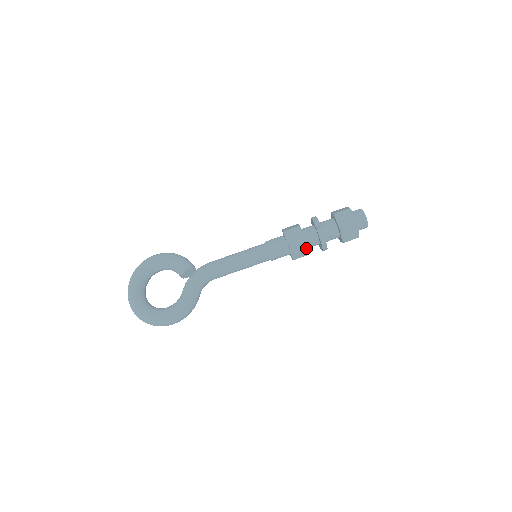
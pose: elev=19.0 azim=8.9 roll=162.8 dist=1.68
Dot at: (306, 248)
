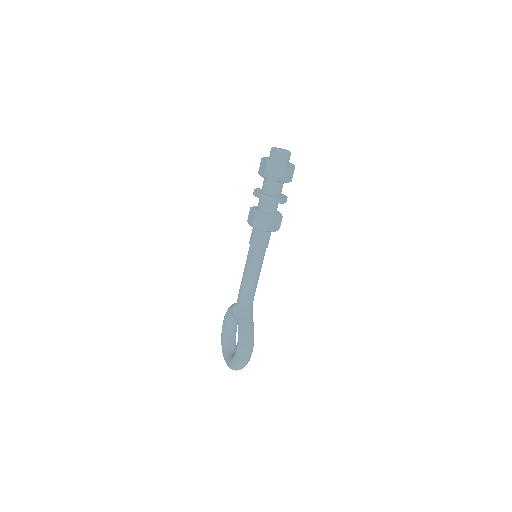
Dot at: (263, 215)
